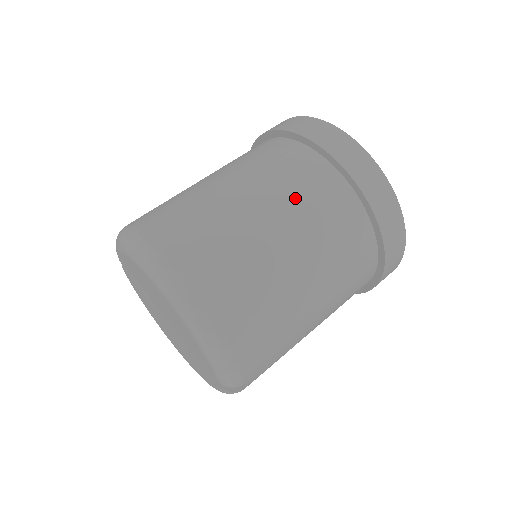
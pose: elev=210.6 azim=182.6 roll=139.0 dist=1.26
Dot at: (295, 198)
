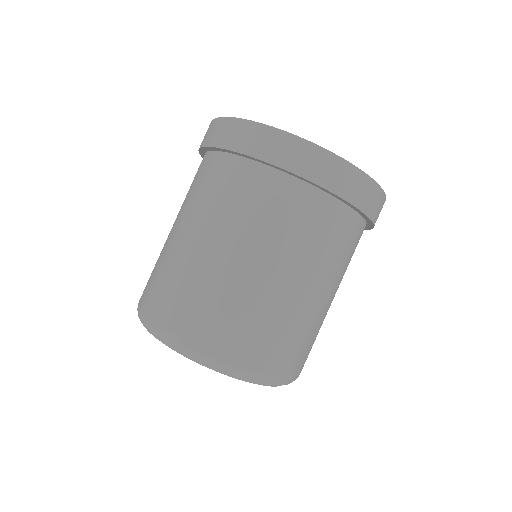
Dot at: (238, 217)
